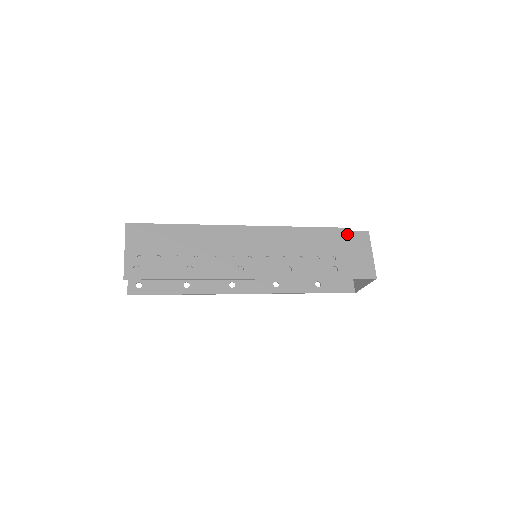
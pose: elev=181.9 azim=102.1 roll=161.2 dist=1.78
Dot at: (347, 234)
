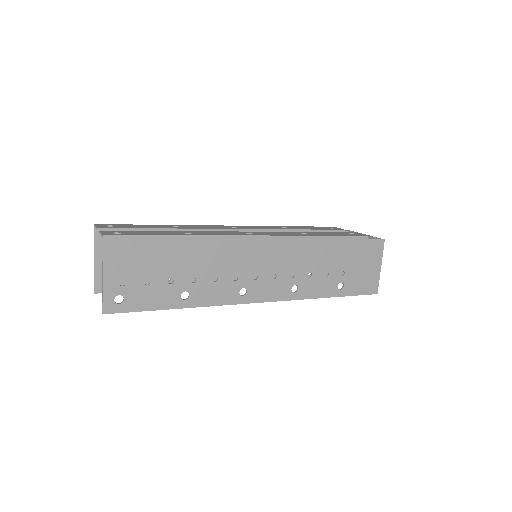
Dot at: (363, 244)
